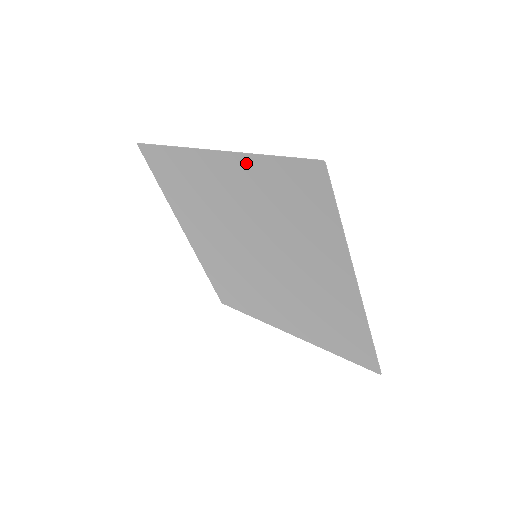
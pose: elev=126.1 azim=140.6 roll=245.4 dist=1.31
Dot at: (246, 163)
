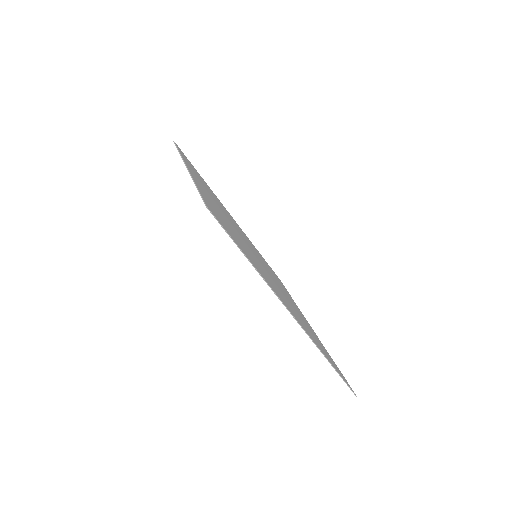
Dot at: occluded
